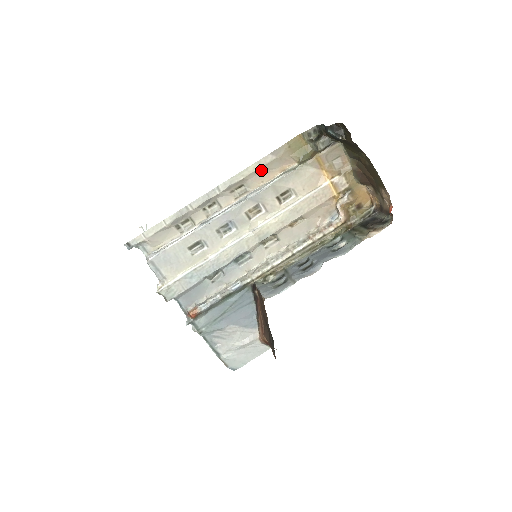
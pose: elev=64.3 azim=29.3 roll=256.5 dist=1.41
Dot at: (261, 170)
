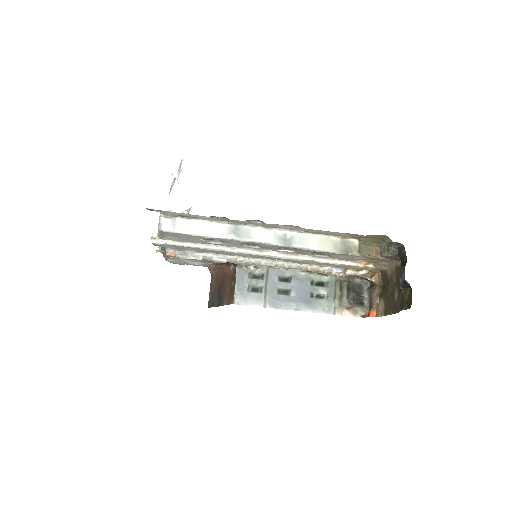
Dot at: (326, 233)
